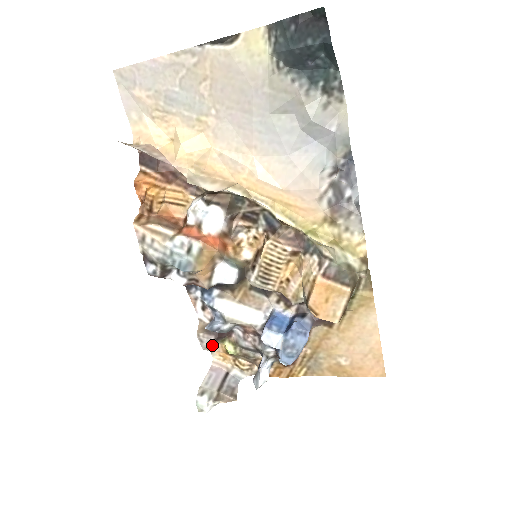
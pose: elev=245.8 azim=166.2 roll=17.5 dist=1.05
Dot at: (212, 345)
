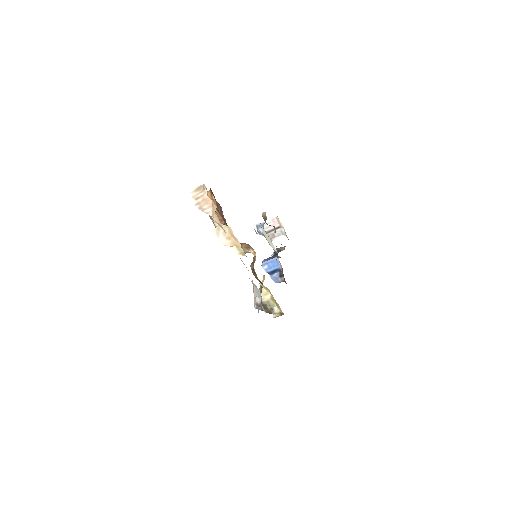
Dot at: occluded
